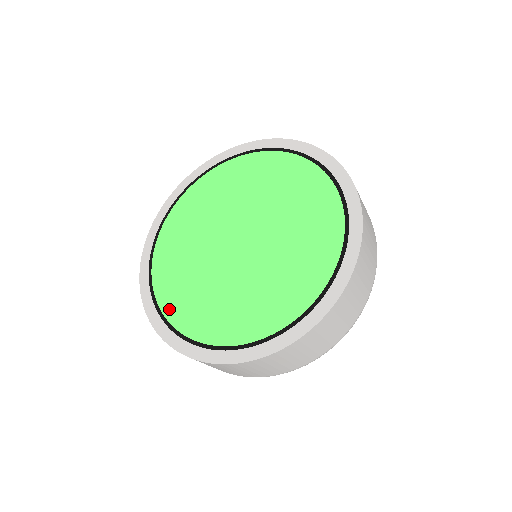
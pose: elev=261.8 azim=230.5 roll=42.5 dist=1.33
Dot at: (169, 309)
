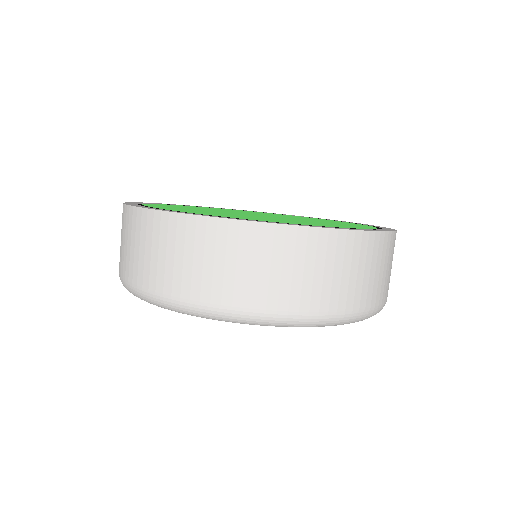
Dot at: occluded
